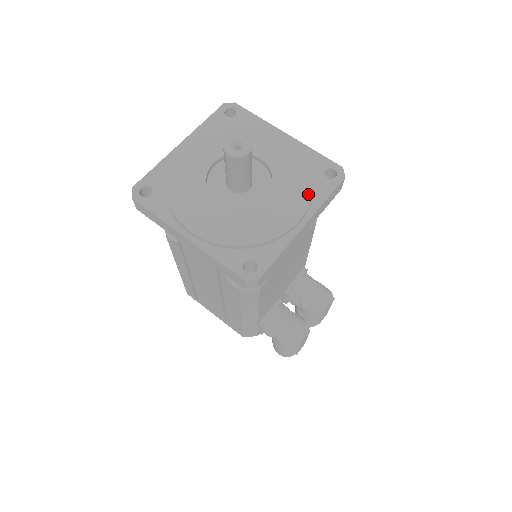
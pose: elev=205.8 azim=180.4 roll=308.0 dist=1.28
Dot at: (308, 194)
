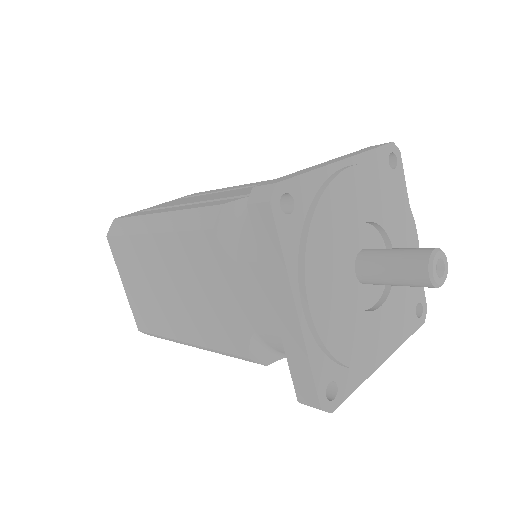
Dot at: (406, 207)
